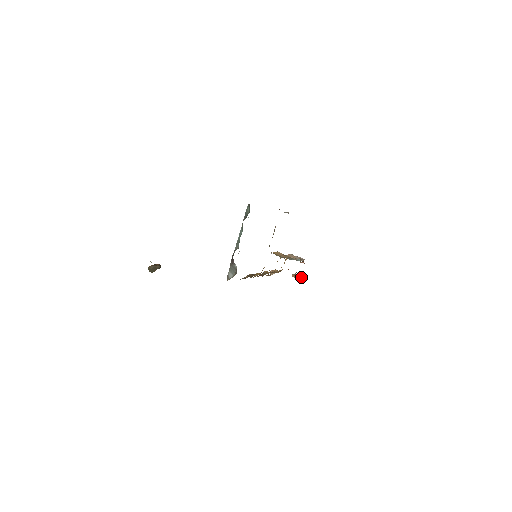
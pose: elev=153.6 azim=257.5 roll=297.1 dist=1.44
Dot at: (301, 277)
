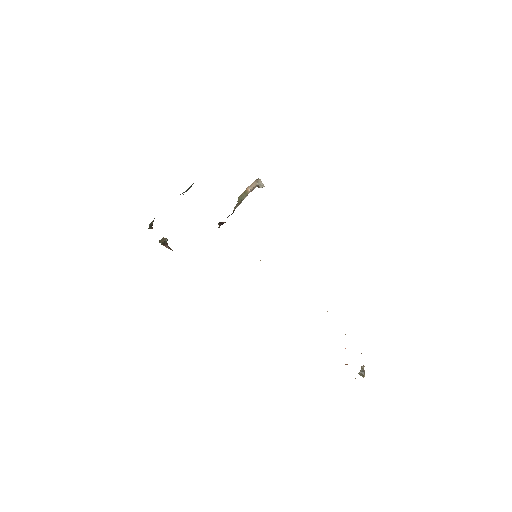
Dot at: (363, 376)
